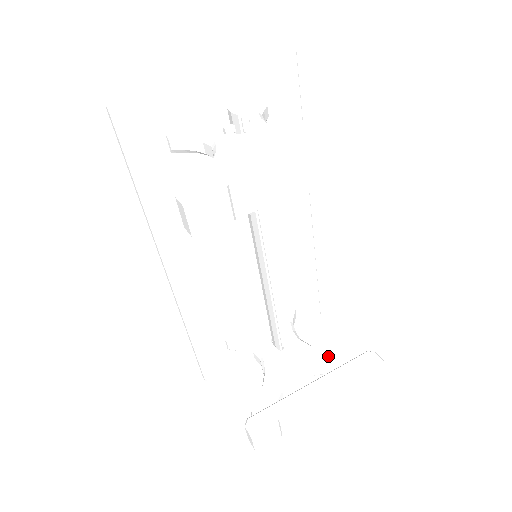
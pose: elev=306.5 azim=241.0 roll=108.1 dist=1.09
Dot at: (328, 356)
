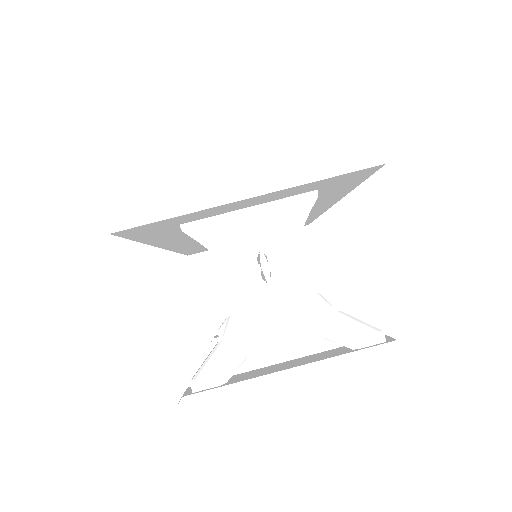
Dot at: occluded
